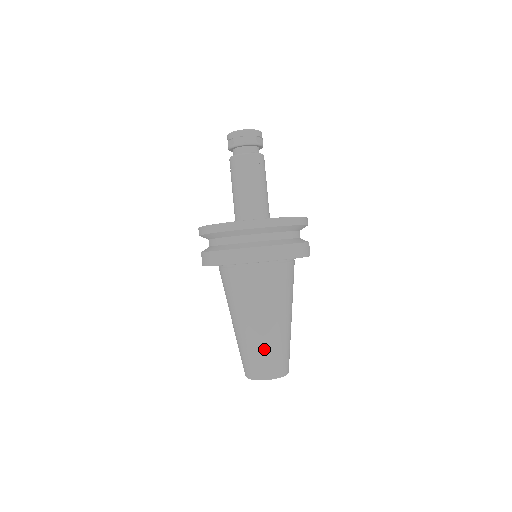
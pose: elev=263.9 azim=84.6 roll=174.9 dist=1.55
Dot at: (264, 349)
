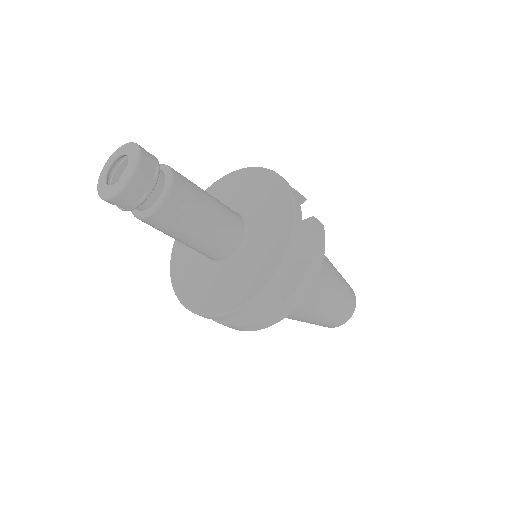
Dot at: (330, 318)
